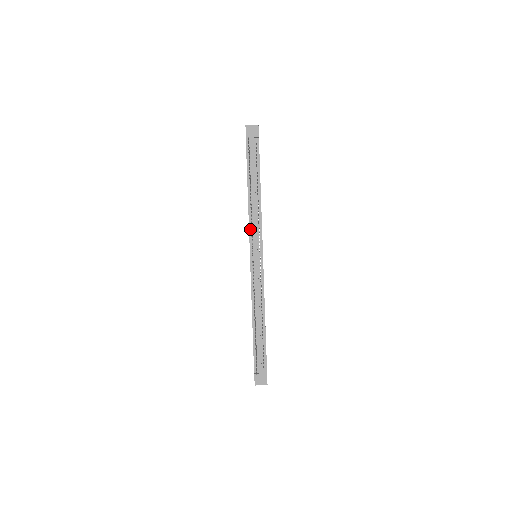
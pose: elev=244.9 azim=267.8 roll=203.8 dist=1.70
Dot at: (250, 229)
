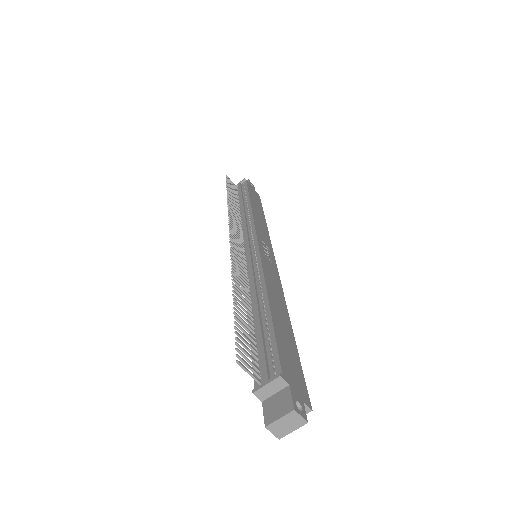
Dot at: occluded
